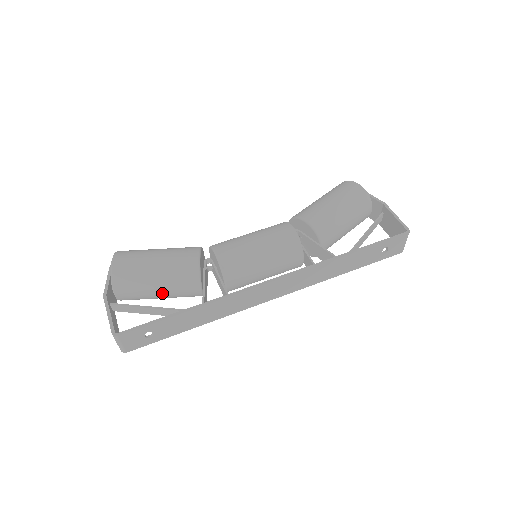
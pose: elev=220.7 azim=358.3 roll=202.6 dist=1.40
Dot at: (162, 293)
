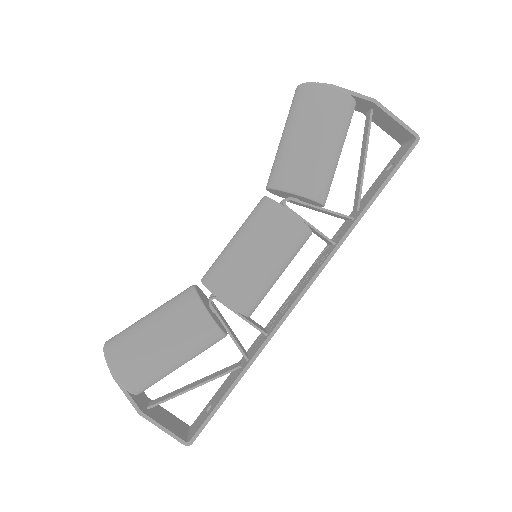
Dot at: occluded
